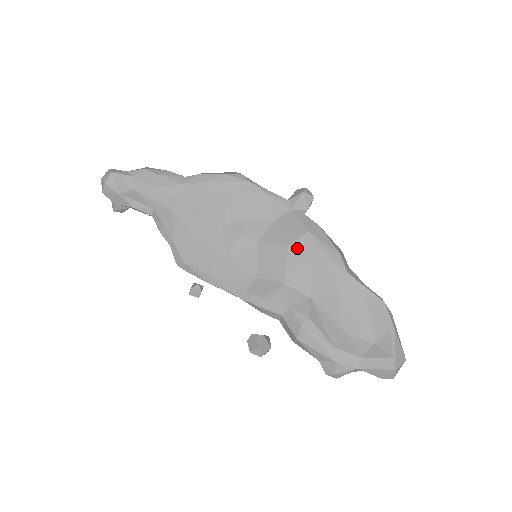
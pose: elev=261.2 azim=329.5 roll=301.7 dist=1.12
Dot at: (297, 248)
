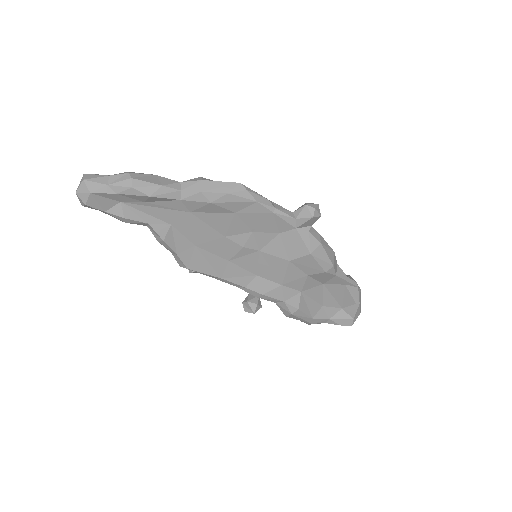
Dot at: (297, 263)
